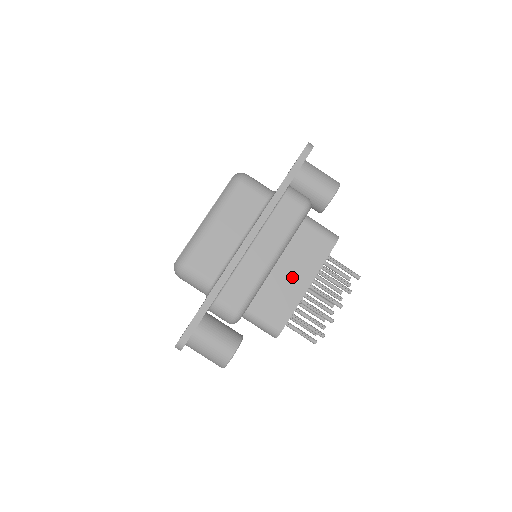
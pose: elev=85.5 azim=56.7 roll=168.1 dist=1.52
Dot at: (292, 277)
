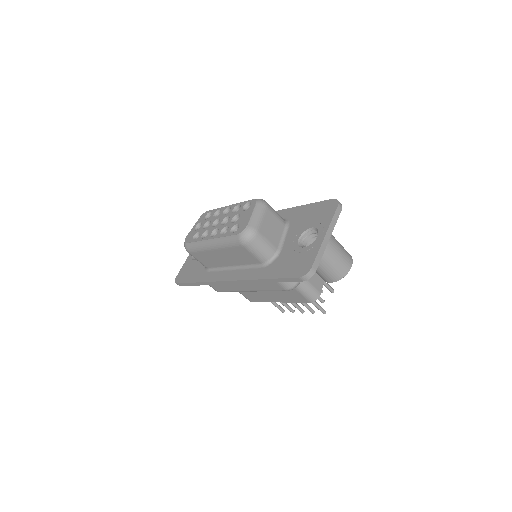
Dot at: (267, 294)
